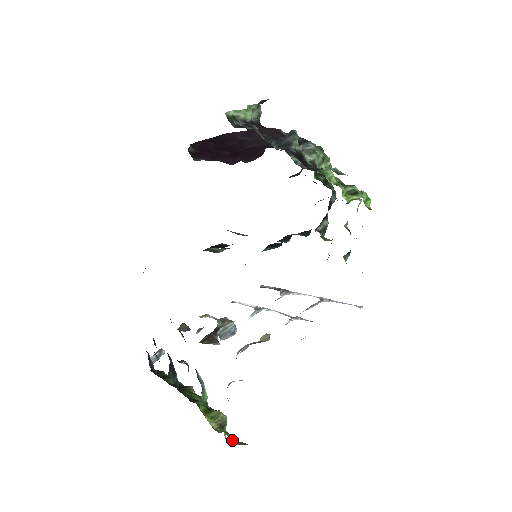
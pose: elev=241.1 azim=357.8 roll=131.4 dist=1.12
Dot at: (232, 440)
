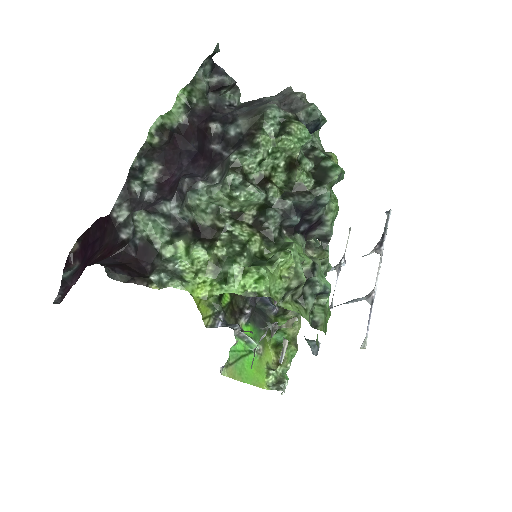
Dot at: (269, 383)
